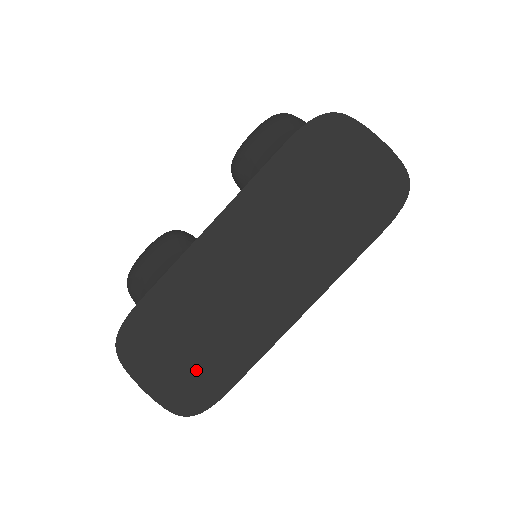
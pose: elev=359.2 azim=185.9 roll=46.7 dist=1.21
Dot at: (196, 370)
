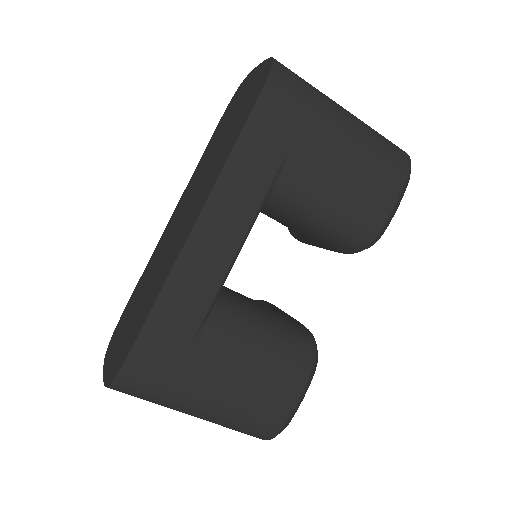
Dot at: (129, 333)
